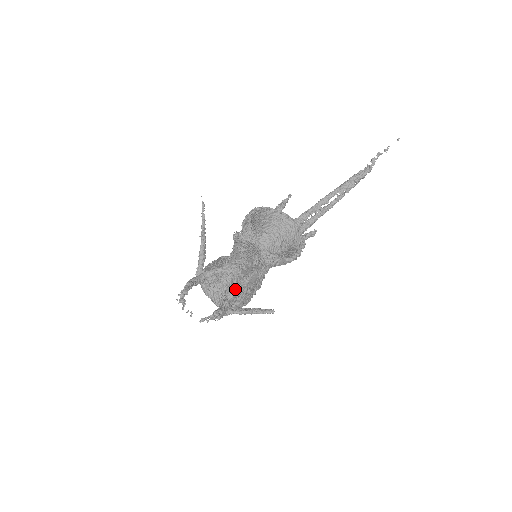
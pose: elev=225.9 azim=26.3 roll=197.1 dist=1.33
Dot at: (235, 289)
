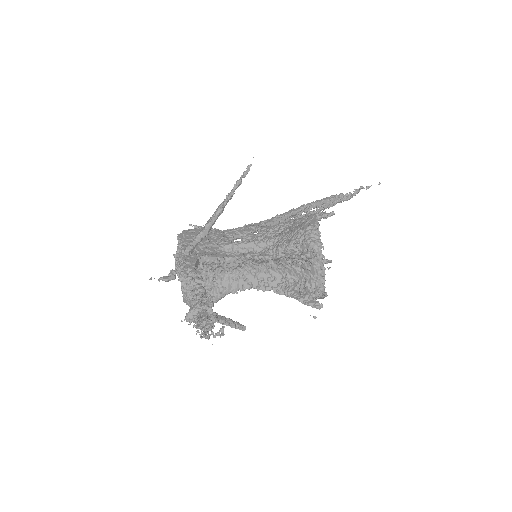
Dot at: (227, 292)
